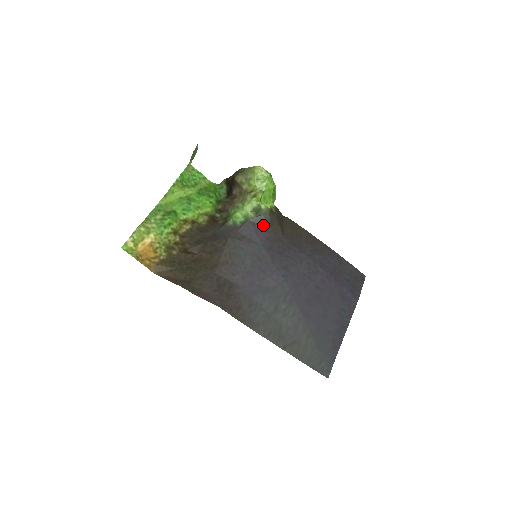
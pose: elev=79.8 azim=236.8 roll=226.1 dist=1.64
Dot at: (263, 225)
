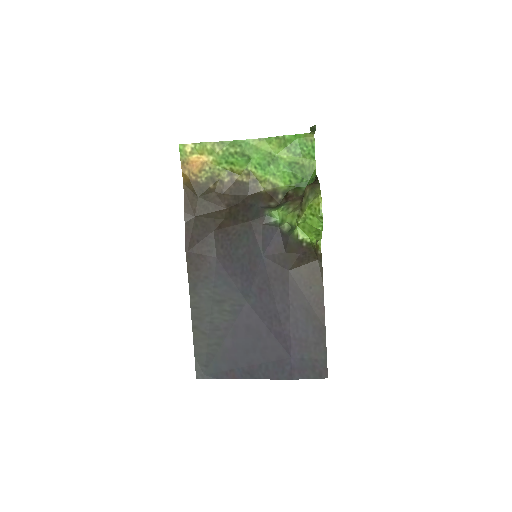
Dot at: (284, 243)
